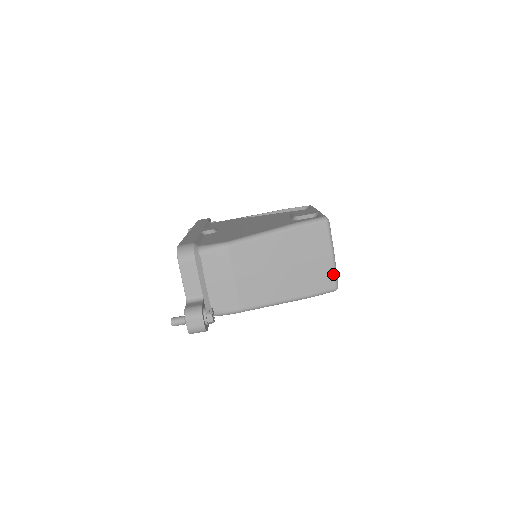
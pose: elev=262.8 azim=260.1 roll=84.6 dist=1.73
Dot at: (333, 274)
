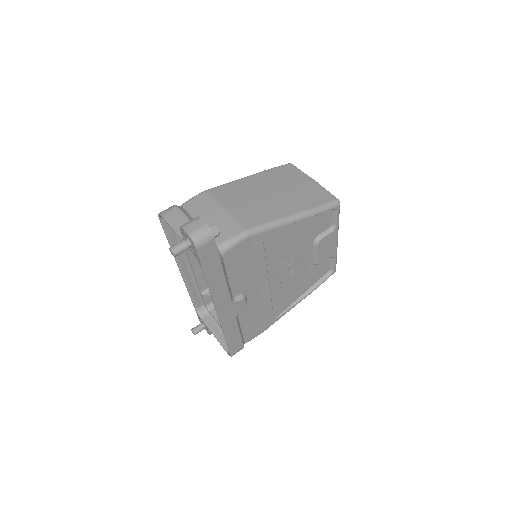
Dot at: (325, 191)
